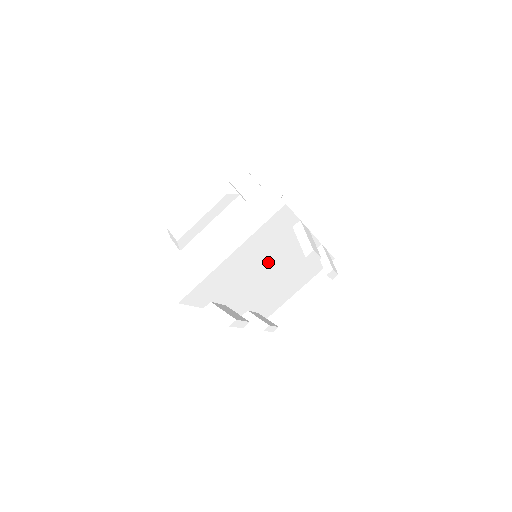
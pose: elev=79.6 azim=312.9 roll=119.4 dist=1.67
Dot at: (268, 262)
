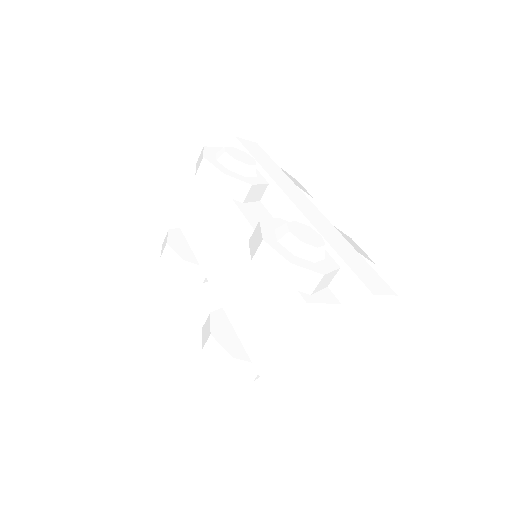
Dot at: occluded
